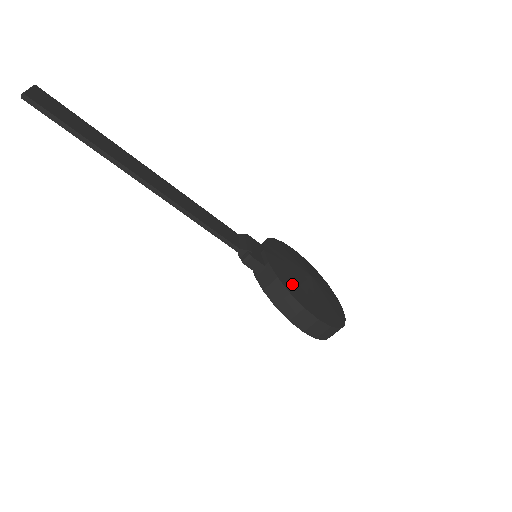
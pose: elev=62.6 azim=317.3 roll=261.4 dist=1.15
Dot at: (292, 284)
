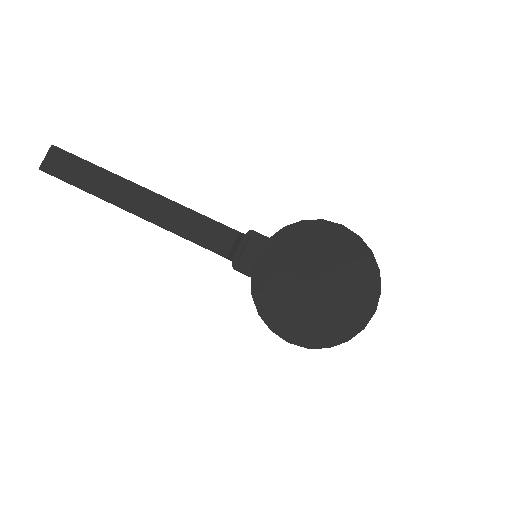
Dot at: (270, 301)
